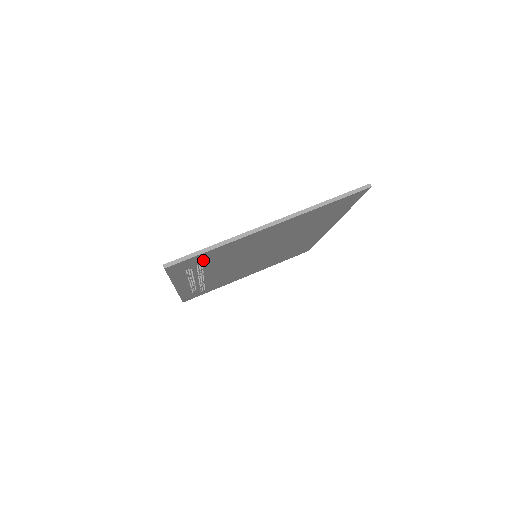
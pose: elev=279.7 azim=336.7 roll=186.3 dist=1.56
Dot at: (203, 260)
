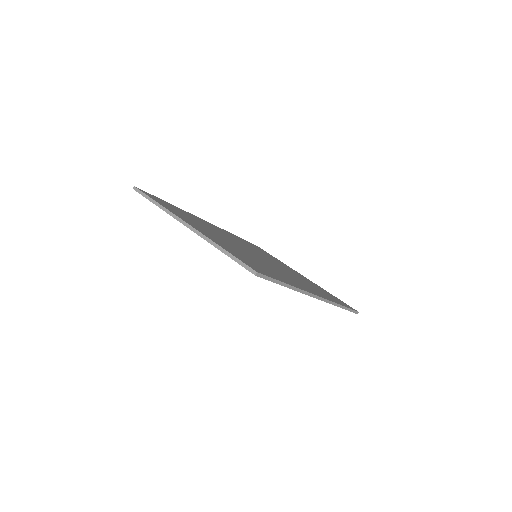
Dot at: occluded
